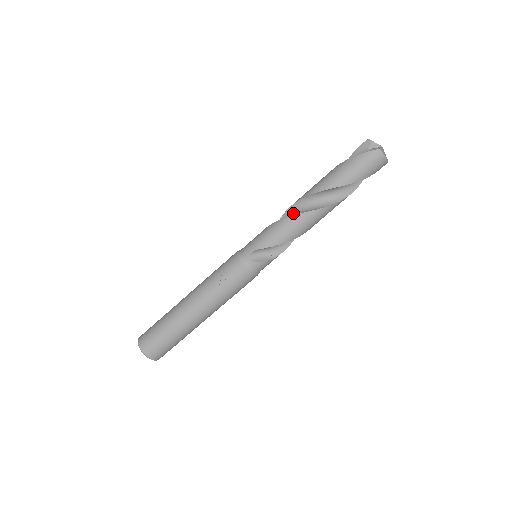
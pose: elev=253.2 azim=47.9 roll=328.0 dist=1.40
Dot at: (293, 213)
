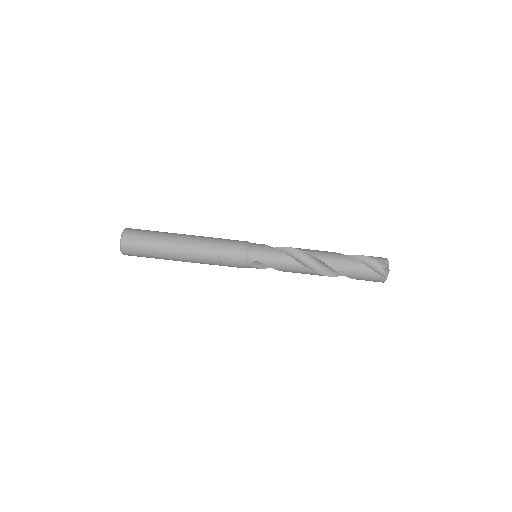
Dot at: (305, 258)
